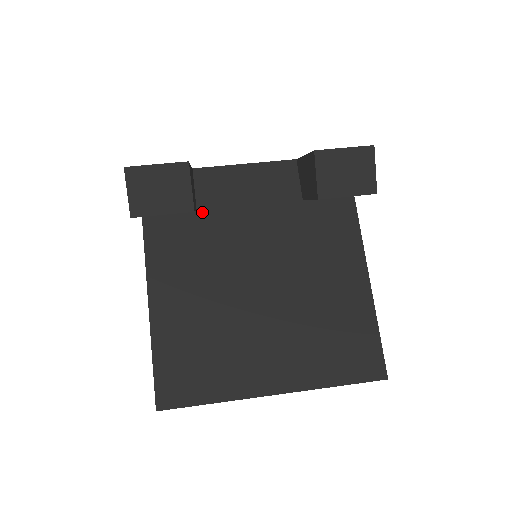
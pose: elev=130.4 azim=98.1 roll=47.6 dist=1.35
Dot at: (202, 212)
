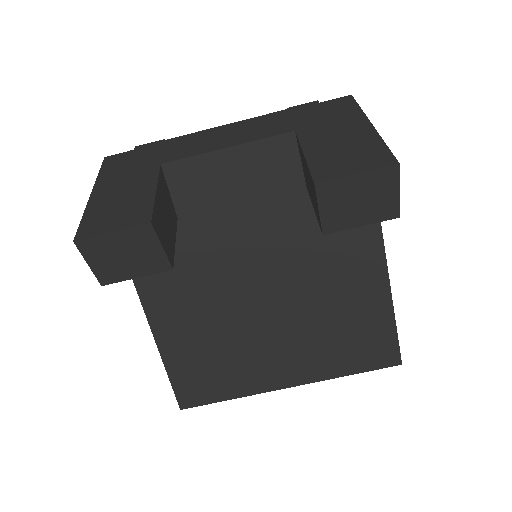
Dot at: (184, 220)
